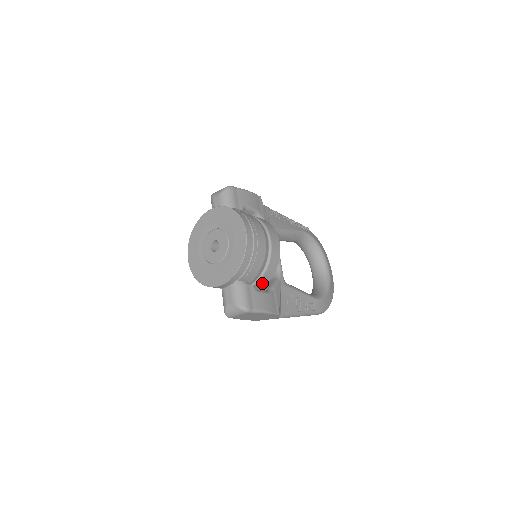
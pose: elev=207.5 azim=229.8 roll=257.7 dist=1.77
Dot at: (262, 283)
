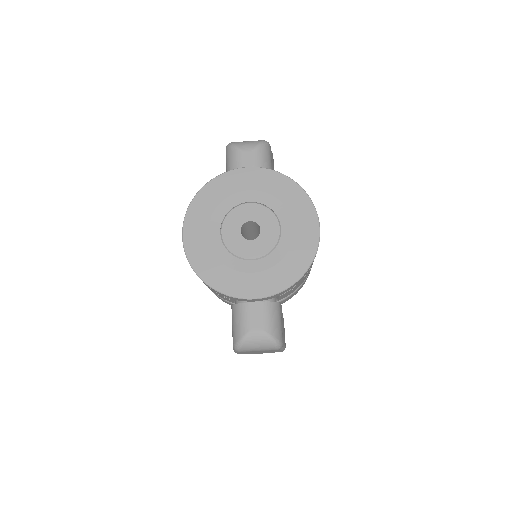
Dot at: (281, 302)
